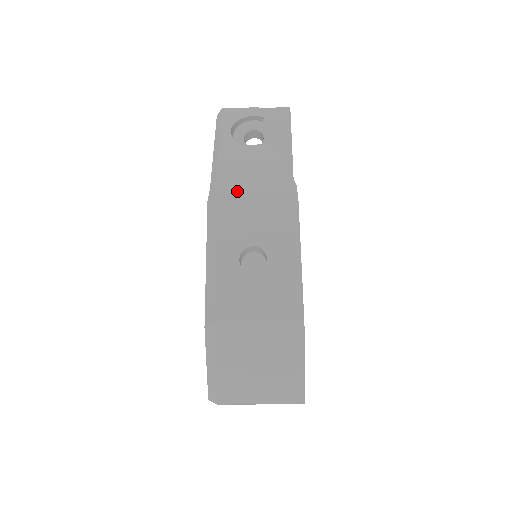
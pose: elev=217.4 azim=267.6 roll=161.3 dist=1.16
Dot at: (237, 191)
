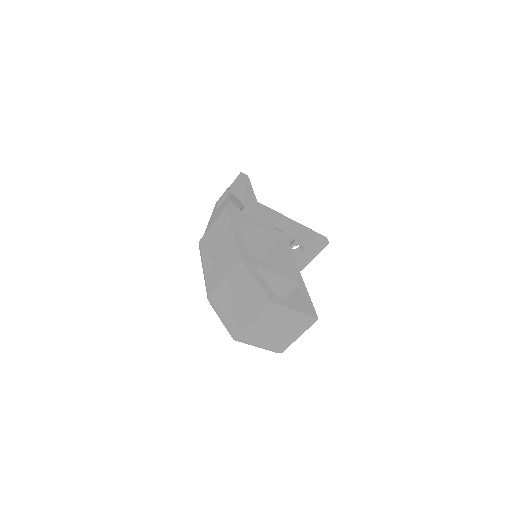
Dot at: occluded
